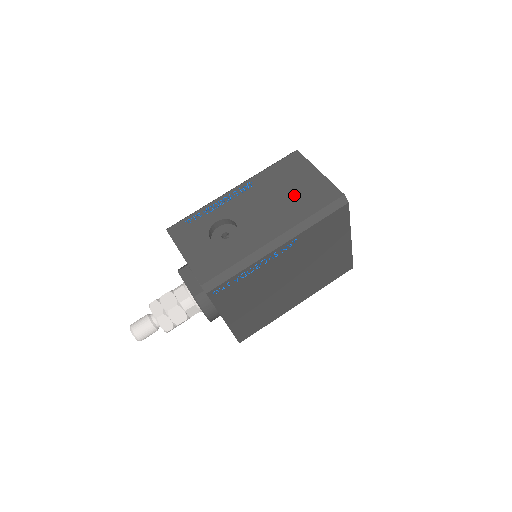
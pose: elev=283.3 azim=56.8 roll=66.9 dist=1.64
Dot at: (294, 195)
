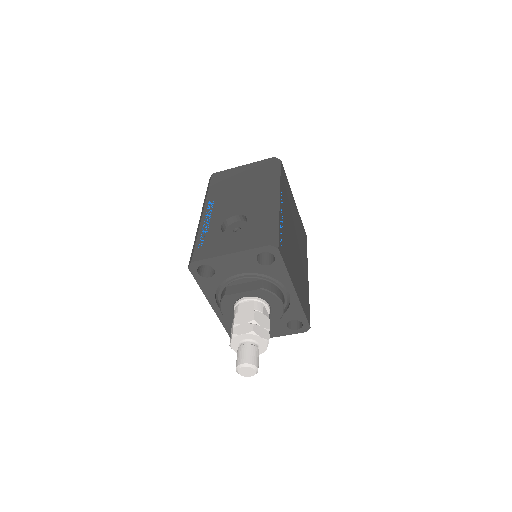
Dot at: (247, 180)
